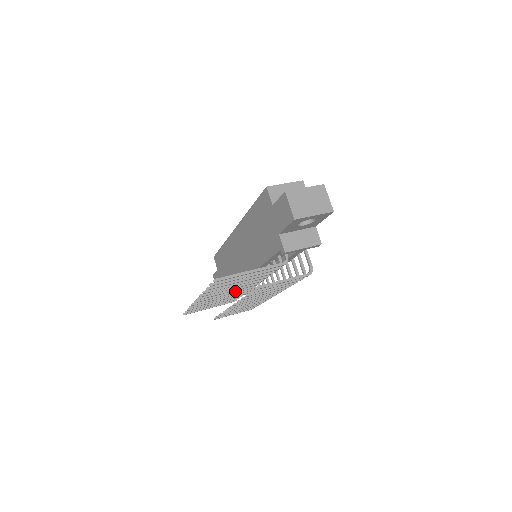
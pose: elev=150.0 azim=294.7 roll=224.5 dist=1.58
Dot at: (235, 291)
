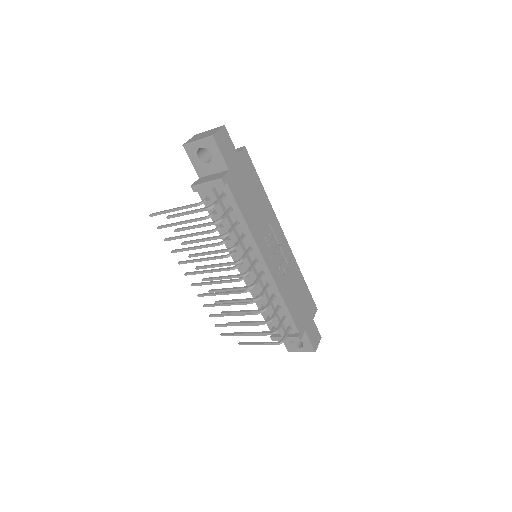
Dot at: (222, 281)
